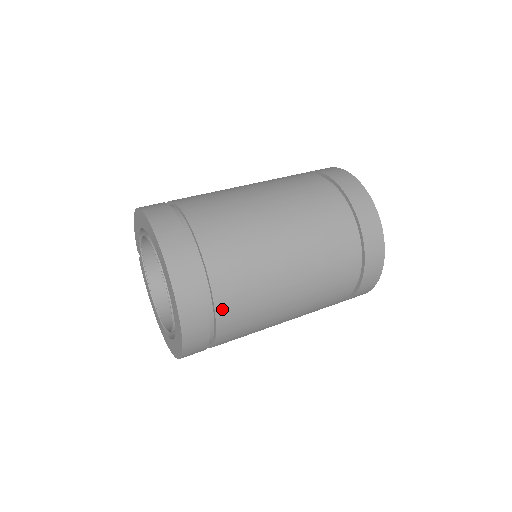
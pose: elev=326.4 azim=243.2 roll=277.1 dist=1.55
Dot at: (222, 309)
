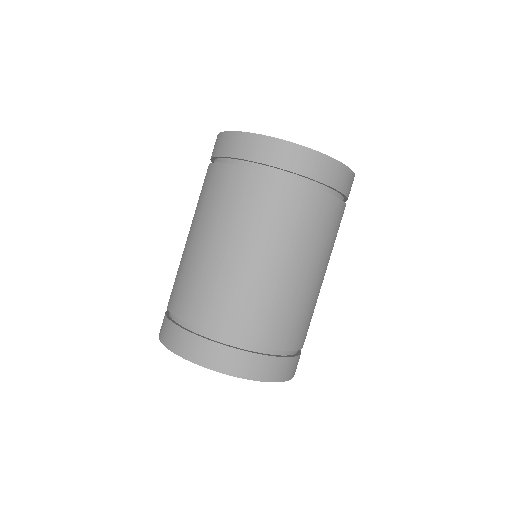
Dot at: (283, 344)
